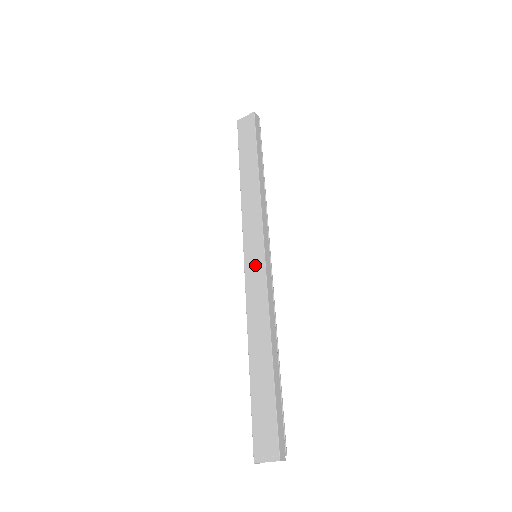
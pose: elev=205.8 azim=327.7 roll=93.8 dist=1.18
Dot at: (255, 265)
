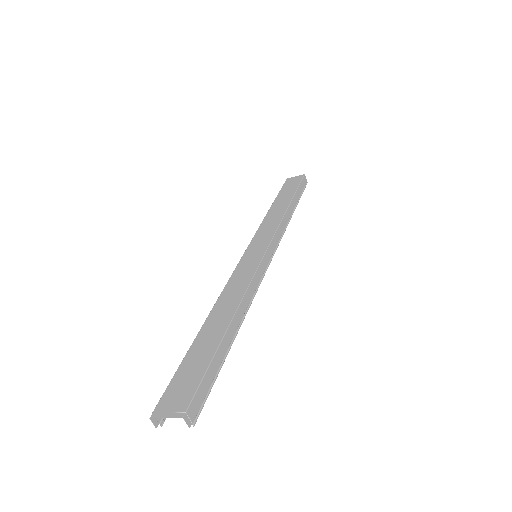
Dot at: (251, 259)
